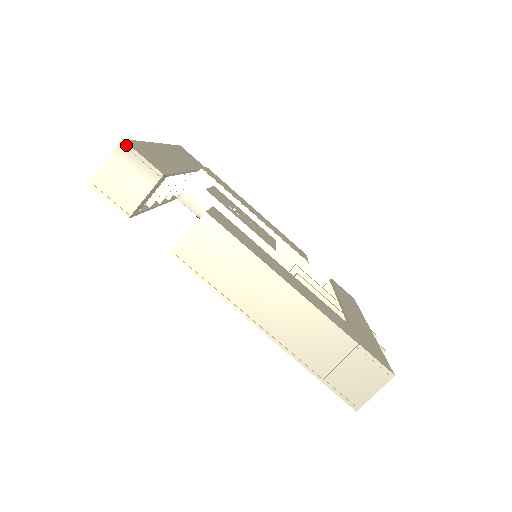
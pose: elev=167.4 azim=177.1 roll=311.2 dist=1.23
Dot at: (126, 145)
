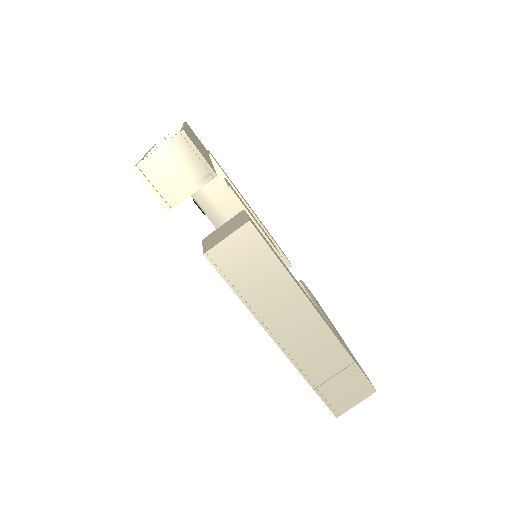
Dot at: (186, 137)
